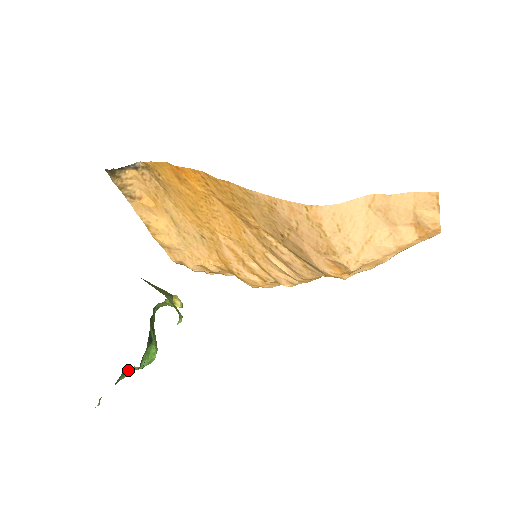
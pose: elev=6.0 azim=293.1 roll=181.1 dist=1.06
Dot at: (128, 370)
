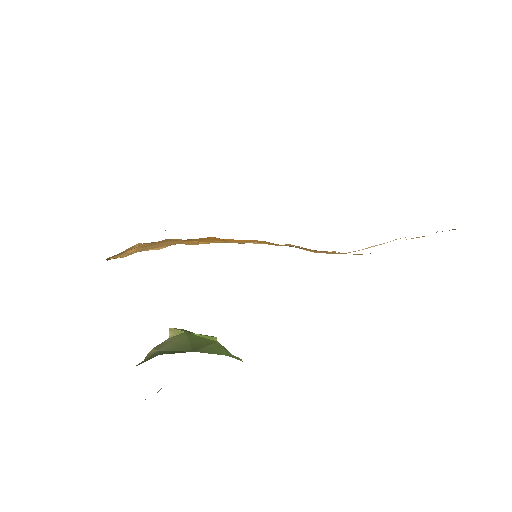
Dot at: occluded
